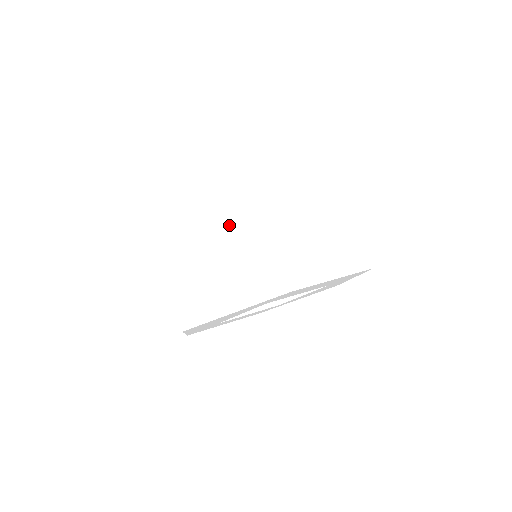
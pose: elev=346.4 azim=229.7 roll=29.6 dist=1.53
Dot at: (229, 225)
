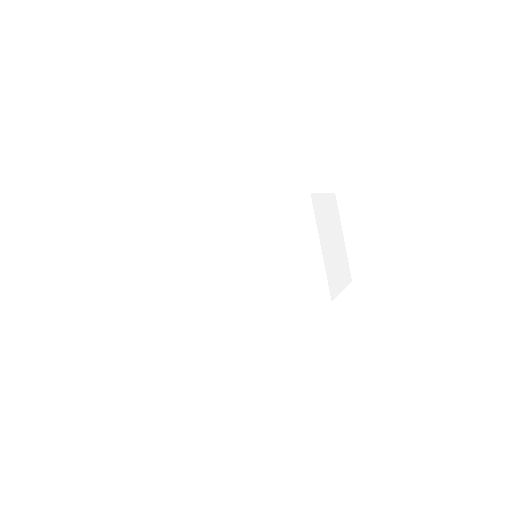
Dot at: (285, 238)
